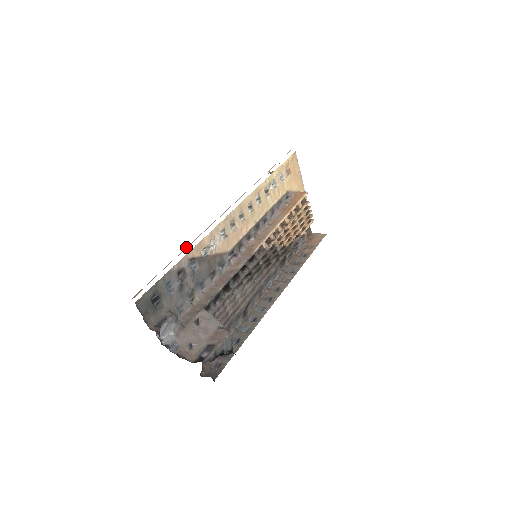
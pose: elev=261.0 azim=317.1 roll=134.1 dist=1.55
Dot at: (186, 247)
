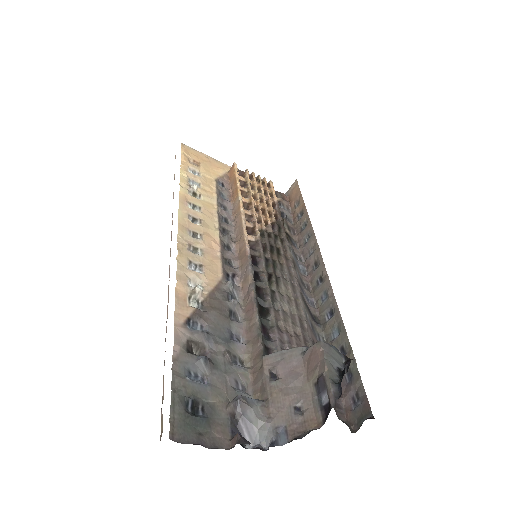
Dot at: occluded
